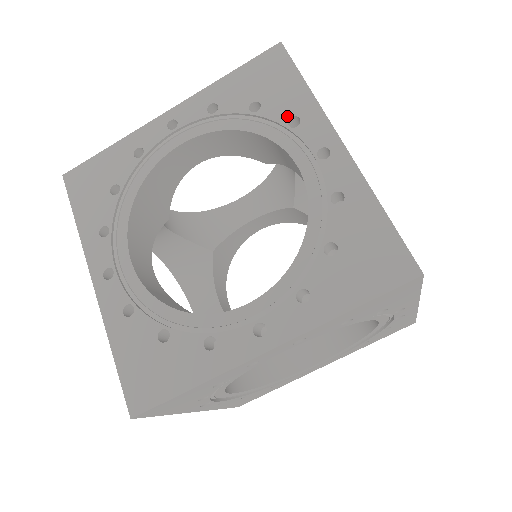
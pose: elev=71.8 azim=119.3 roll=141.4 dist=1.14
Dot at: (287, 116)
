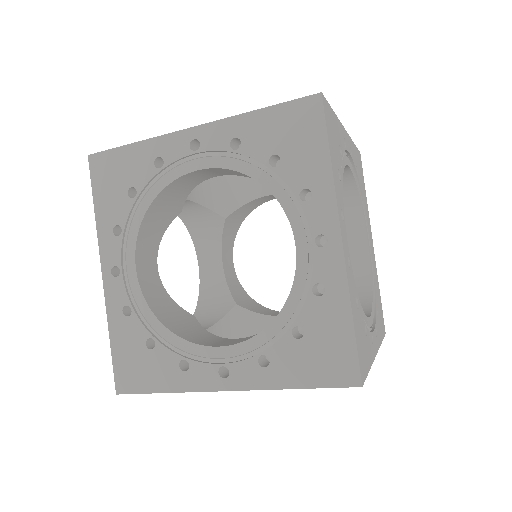
Dot at: (301, 186)
